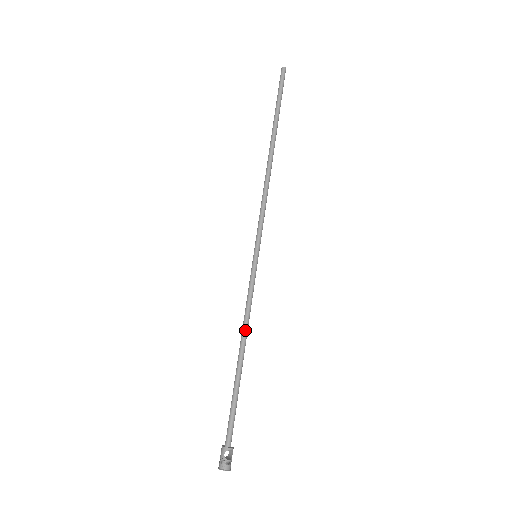
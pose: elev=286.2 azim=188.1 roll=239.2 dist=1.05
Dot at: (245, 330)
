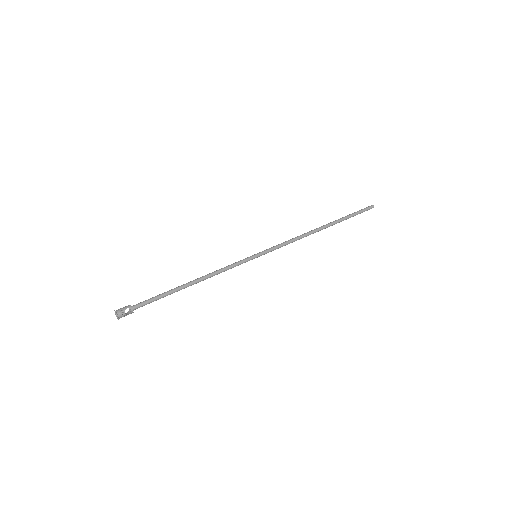
Dot at: (209, 276)
